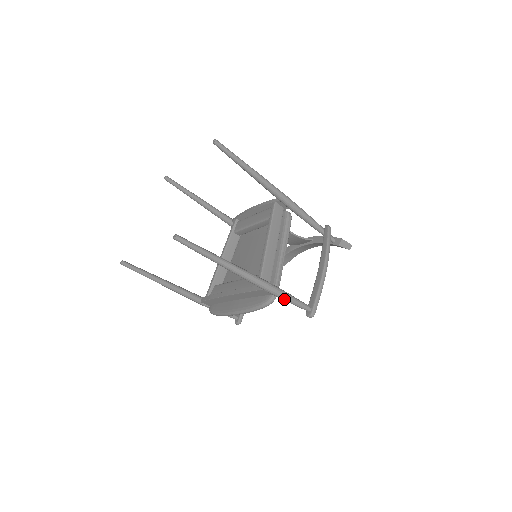
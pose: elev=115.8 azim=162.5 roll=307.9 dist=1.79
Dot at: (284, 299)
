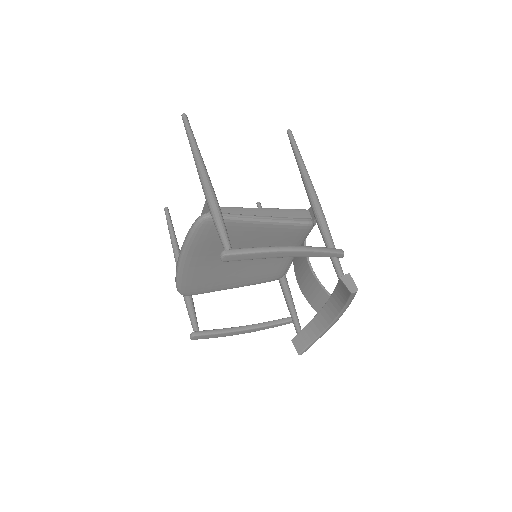
Dot at: (213, 216)
